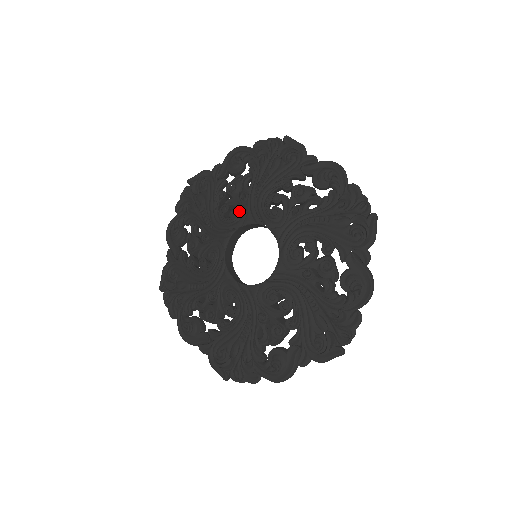
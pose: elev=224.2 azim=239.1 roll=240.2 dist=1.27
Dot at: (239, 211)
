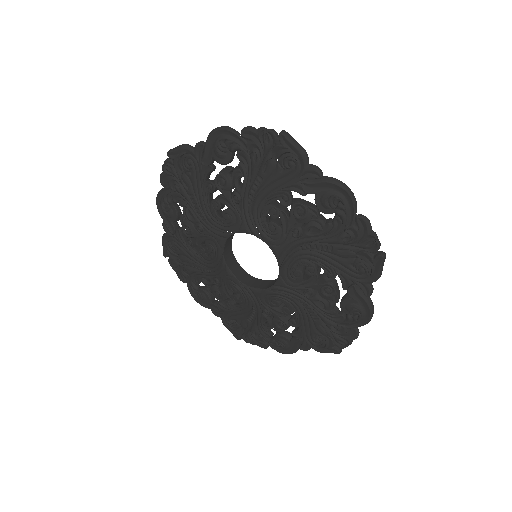
Dot at: (233, 215)
